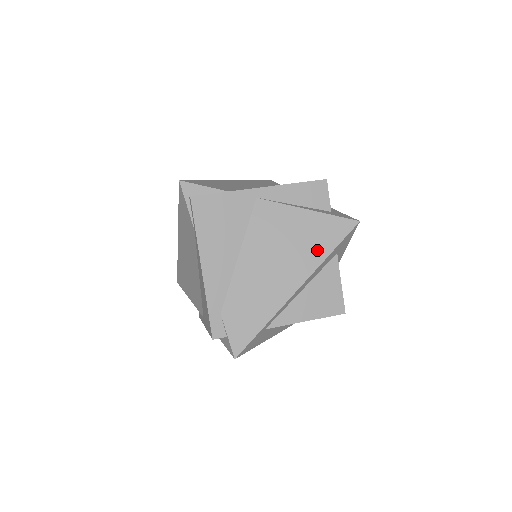
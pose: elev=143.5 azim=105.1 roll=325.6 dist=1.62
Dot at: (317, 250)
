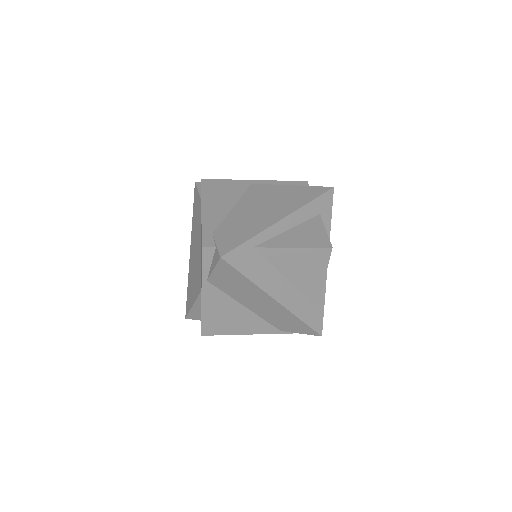
Dot at: (299, 200)
